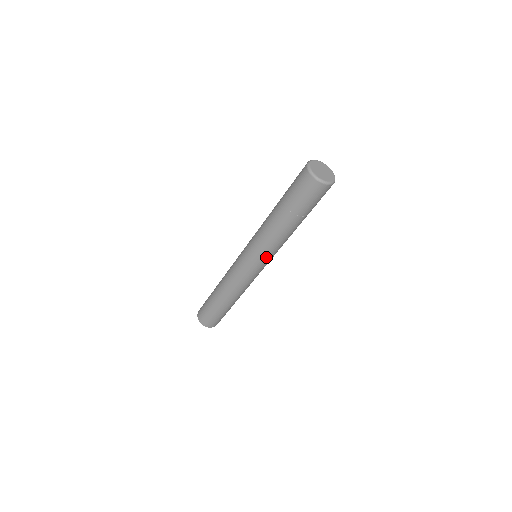
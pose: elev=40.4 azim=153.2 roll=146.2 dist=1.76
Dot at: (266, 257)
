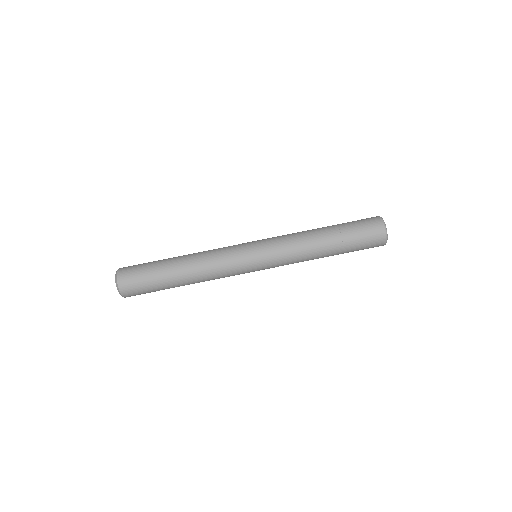
Dot at: (273, 248)
